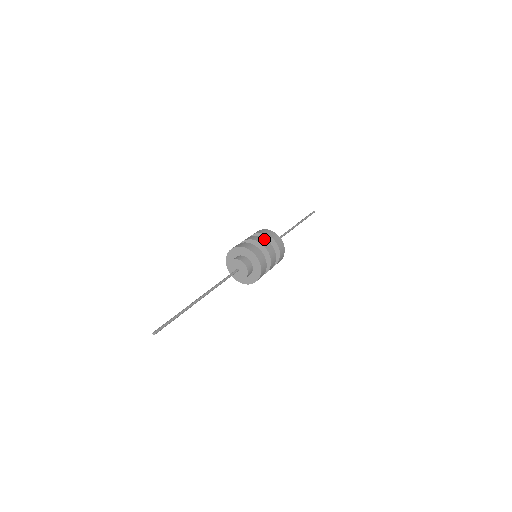
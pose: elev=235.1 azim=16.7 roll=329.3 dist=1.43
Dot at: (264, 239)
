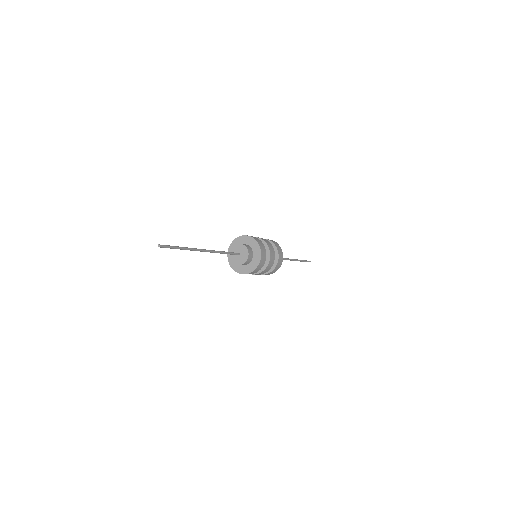
Dot at: (266, 240)
